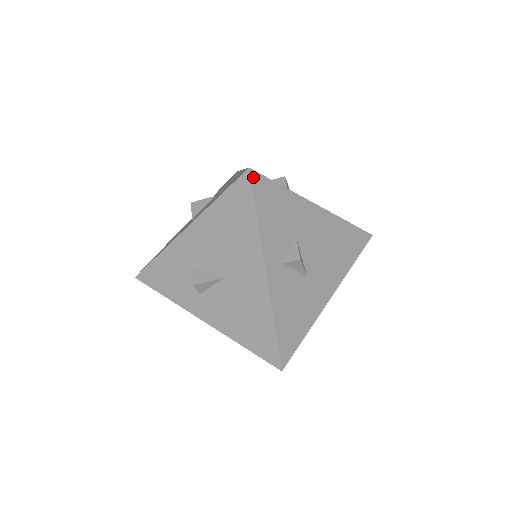
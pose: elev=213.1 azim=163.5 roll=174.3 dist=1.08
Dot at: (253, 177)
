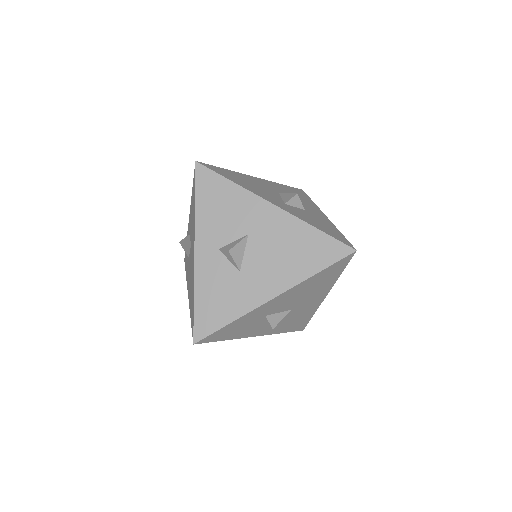
Dot at: (353, 253)
